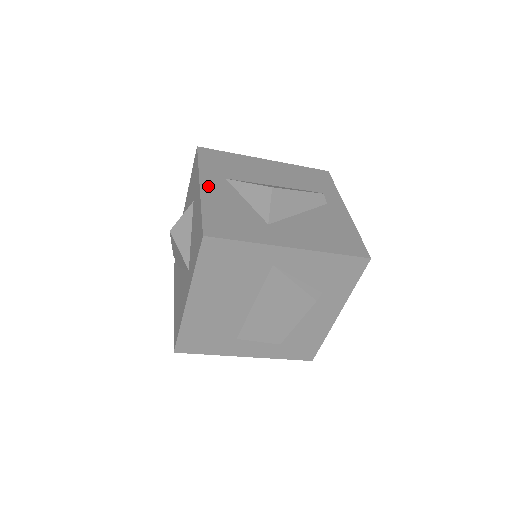
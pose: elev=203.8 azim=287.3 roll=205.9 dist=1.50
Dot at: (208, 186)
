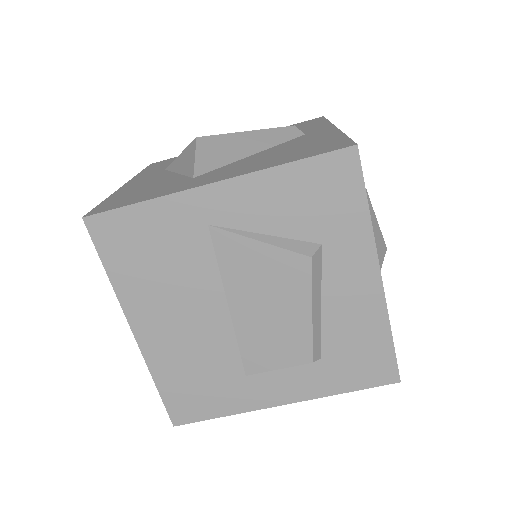
Dot at: (134, 182)
